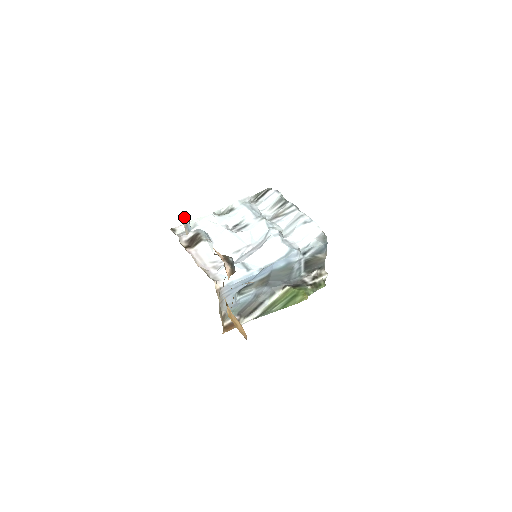
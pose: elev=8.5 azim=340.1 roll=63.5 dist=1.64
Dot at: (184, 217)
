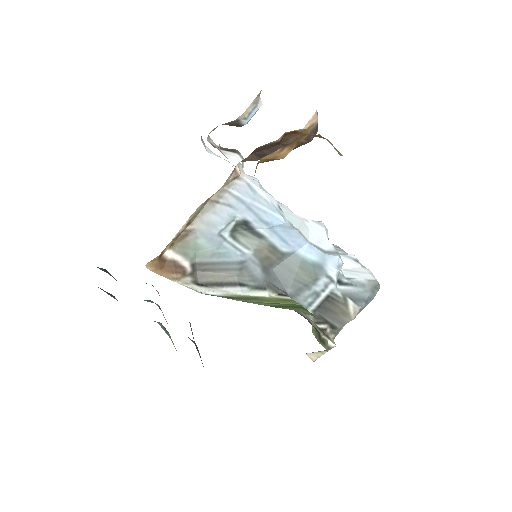
Dot at: occluded
